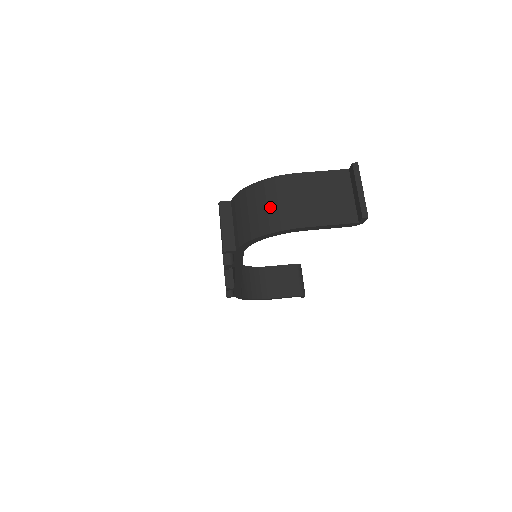
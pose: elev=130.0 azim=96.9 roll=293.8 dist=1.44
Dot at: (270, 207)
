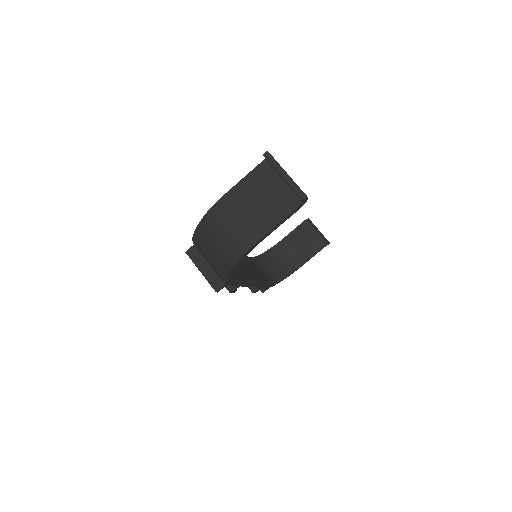
Dot at: (222, 239)
